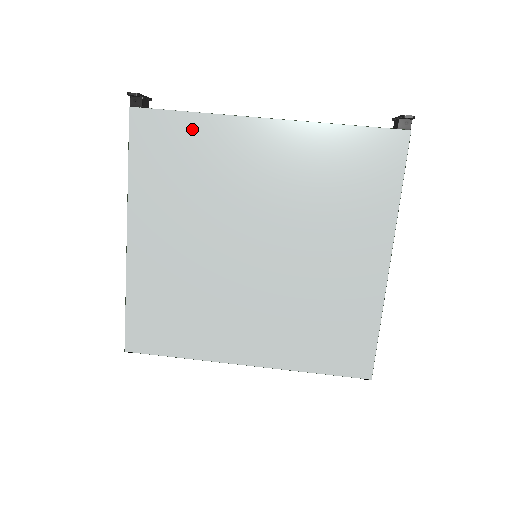
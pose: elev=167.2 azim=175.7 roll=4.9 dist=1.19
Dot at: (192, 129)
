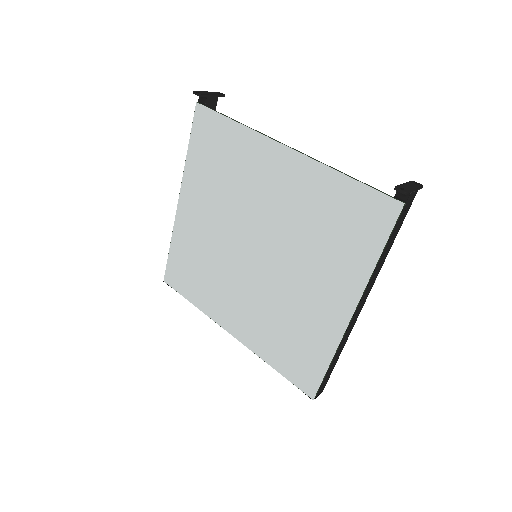
Dot at: (232, 135)
